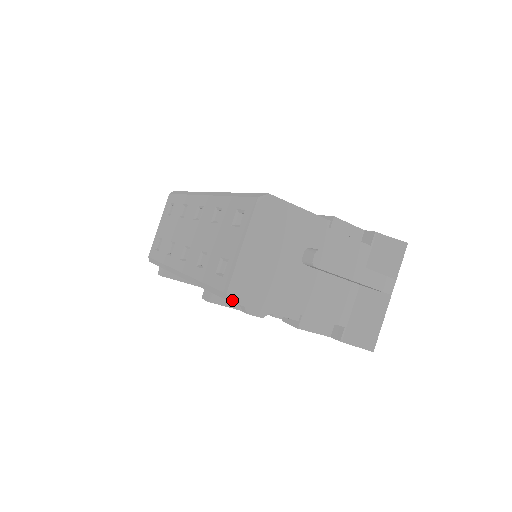
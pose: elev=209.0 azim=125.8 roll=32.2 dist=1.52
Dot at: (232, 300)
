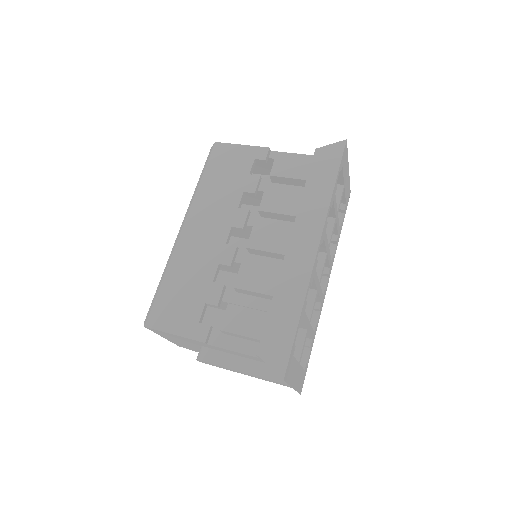
Dot at: occluded
